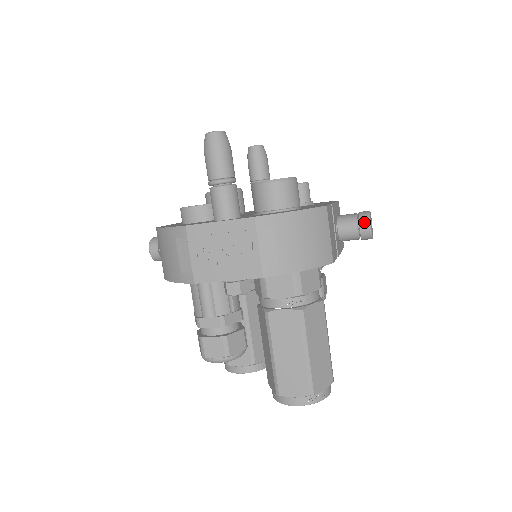
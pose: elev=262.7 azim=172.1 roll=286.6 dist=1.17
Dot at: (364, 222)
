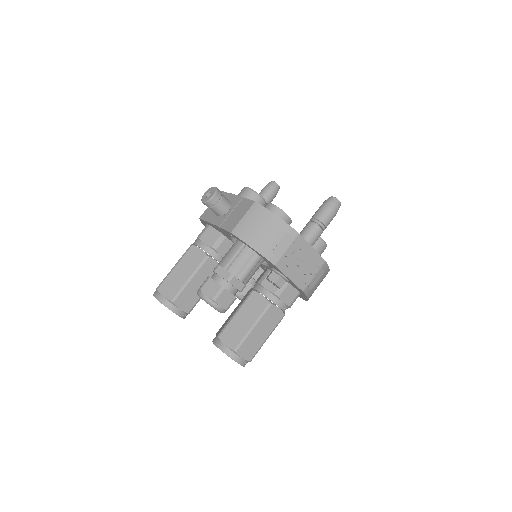
Dot at: occluded
